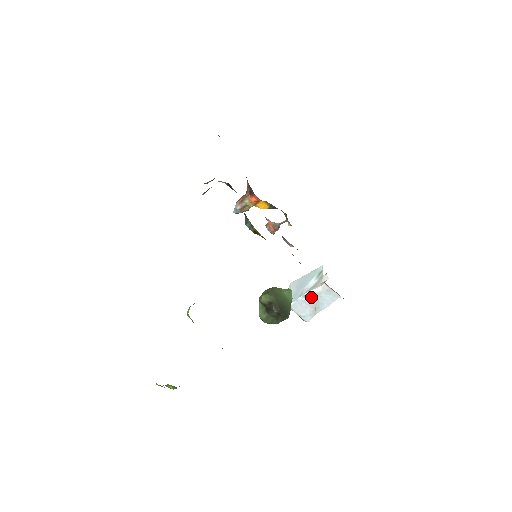
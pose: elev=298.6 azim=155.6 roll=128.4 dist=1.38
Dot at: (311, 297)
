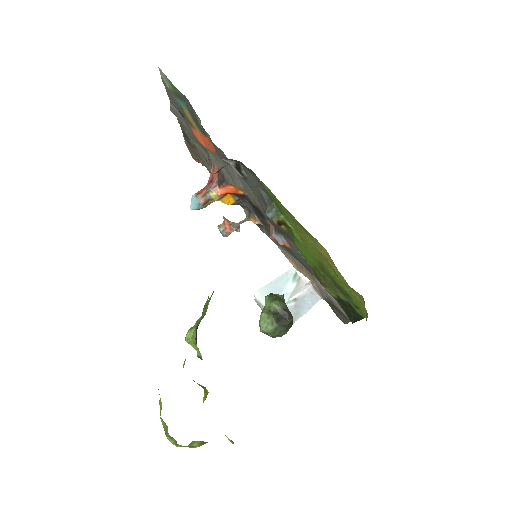
Dot at: (296, 302)
